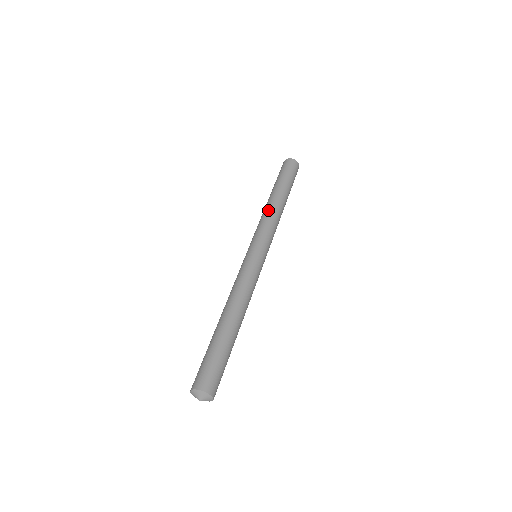
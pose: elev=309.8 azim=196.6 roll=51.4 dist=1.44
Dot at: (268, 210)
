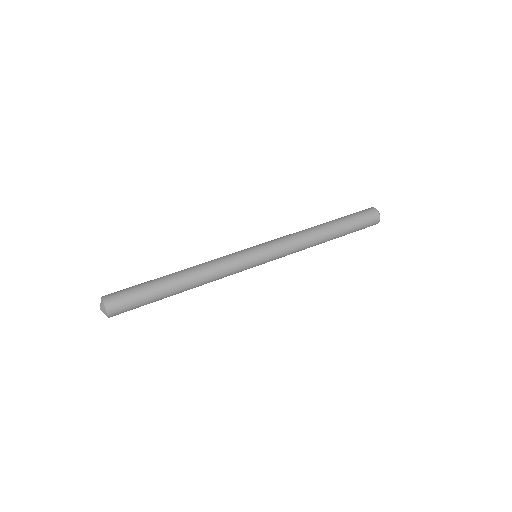
Dot at: (306, 233)
